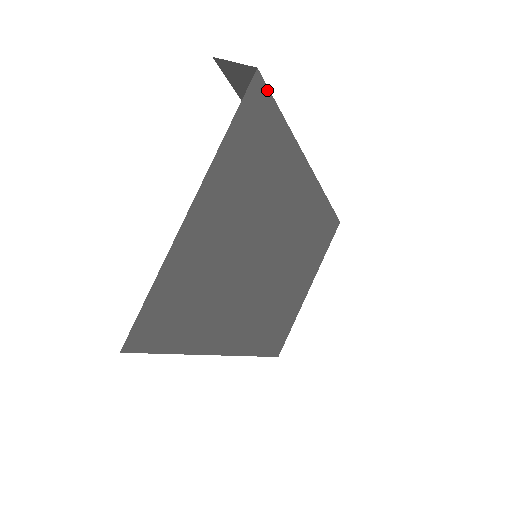
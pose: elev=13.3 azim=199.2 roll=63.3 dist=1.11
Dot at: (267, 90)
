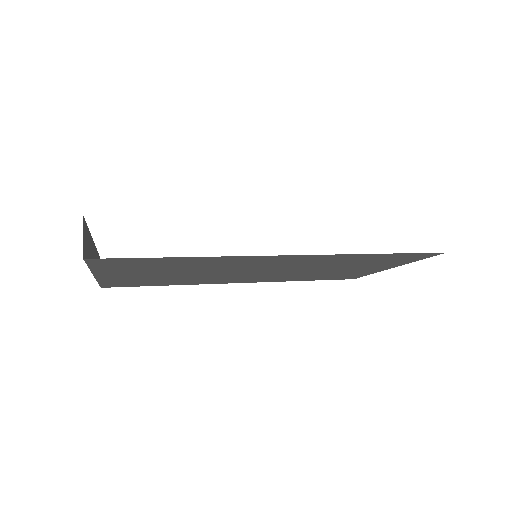
Dot at: (114, 258)
